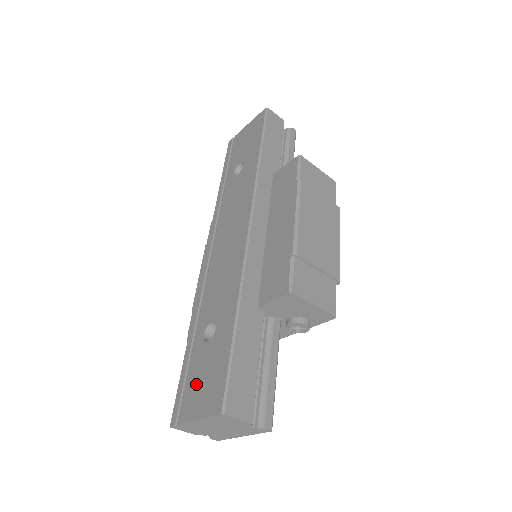
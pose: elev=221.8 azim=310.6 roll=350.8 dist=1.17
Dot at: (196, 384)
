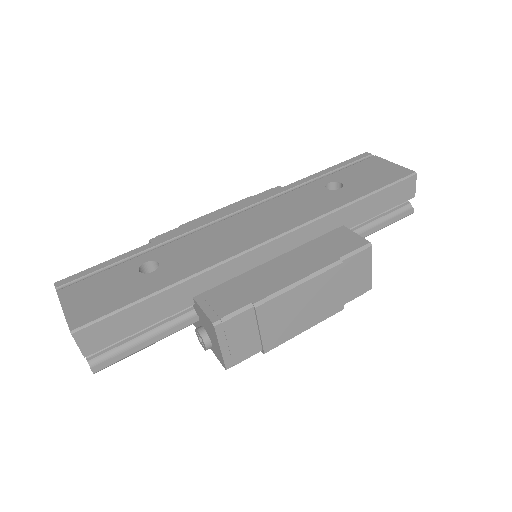
Dot at: (96, 285)
